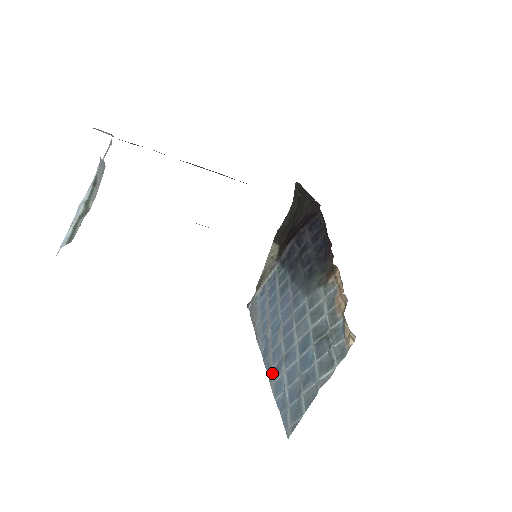
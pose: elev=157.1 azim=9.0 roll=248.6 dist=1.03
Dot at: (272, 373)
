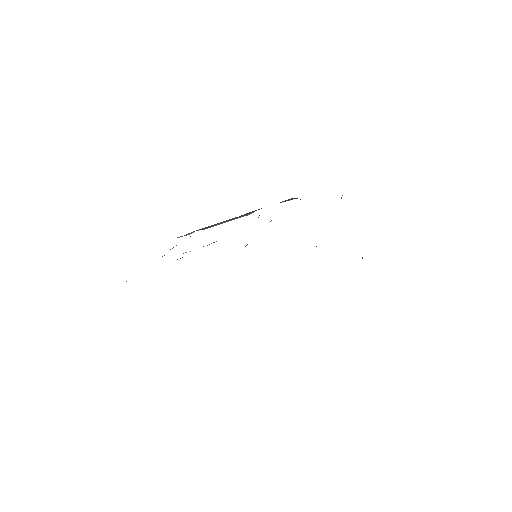
Dot at: occluded
